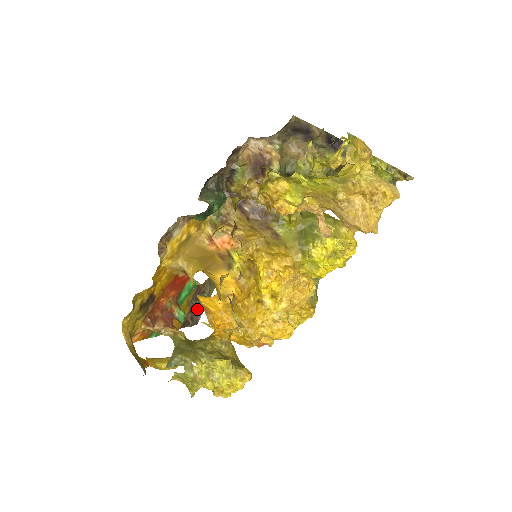
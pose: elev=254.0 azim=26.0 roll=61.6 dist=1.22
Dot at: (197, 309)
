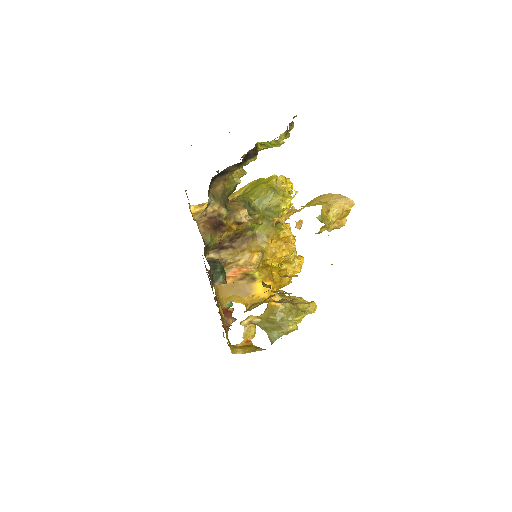
Dot at: (208, 276)
